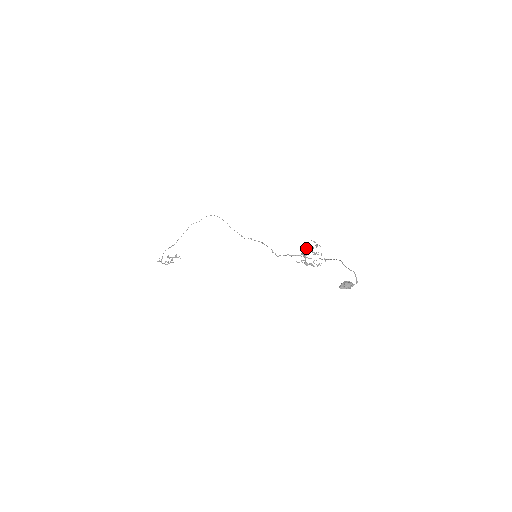
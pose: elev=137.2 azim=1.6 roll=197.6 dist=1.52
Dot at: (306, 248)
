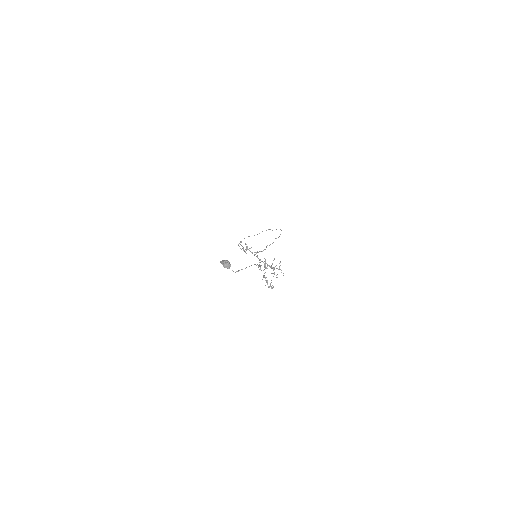
Dot at: (272, 263)
